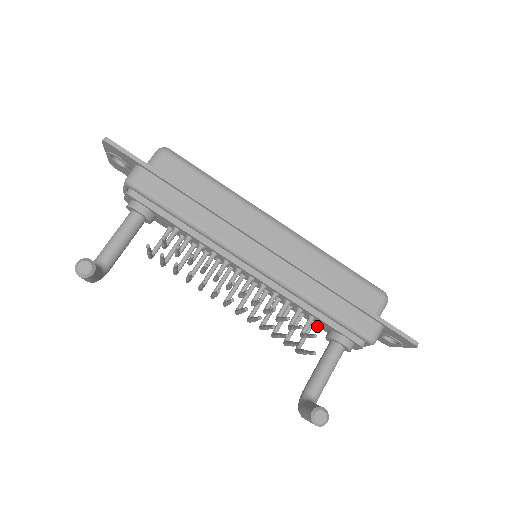
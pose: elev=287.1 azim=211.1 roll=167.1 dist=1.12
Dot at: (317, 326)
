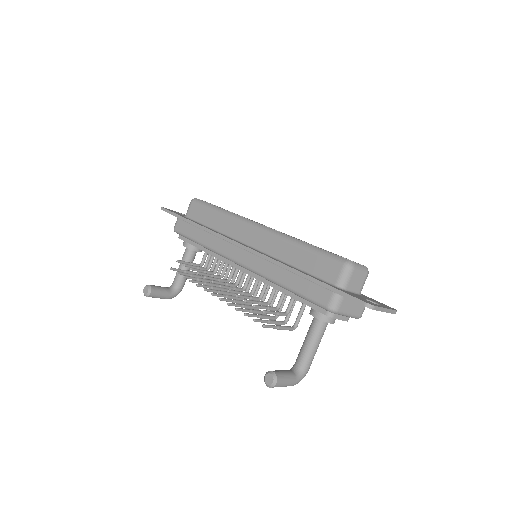
Dot at: occluded
